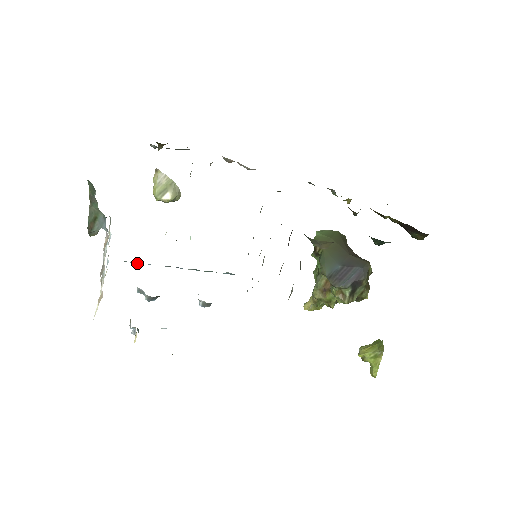
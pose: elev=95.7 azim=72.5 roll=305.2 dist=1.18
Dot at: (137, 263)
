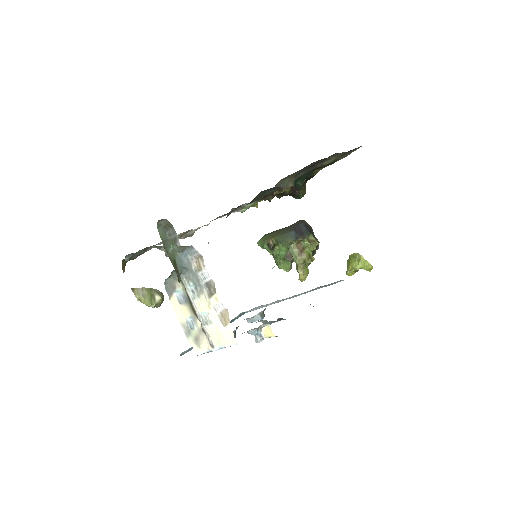
Dot at: (188, 351)
